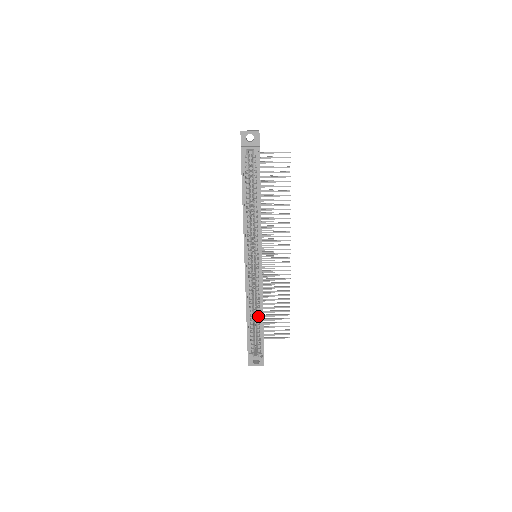
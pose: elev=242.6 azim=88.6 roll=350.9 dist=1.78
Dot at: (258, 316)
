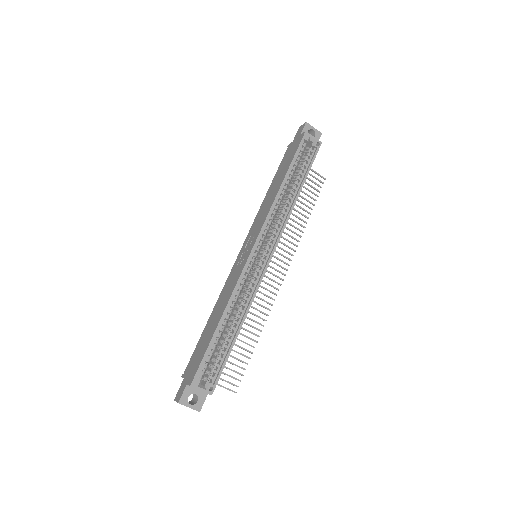
Dot at: occluded
